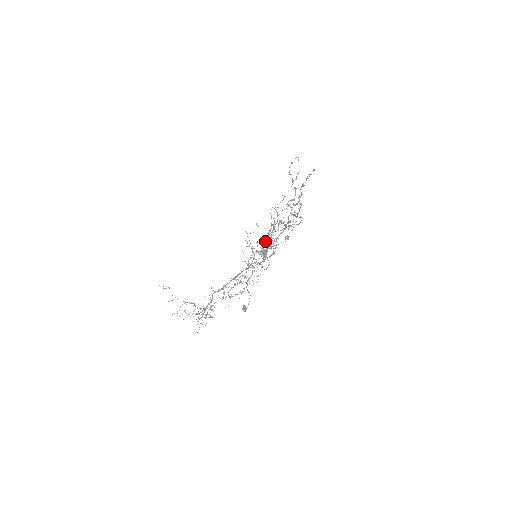
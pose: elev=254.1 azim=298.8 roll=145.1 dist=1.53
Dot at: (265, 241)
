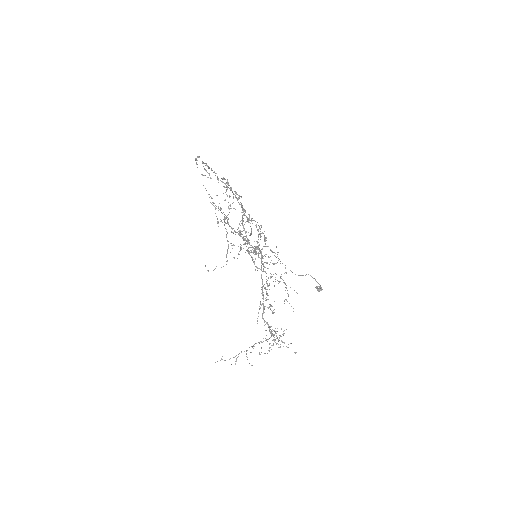
Dot at: (244, 240)
